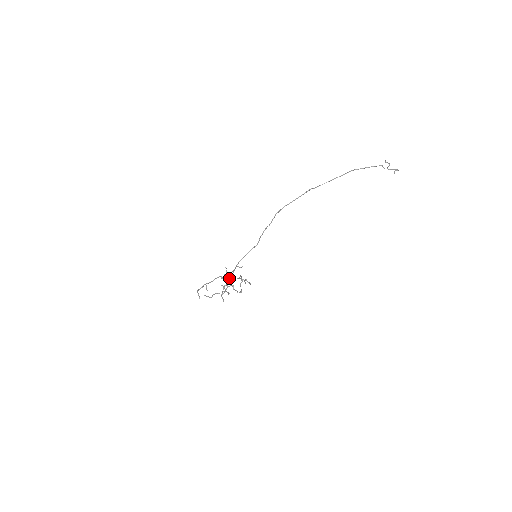
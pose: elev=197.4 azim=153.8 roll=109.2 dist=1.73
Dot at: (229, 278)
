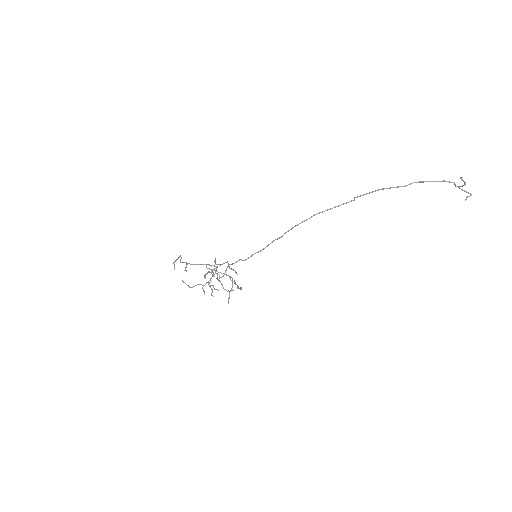
Dot at: (216, 271)
